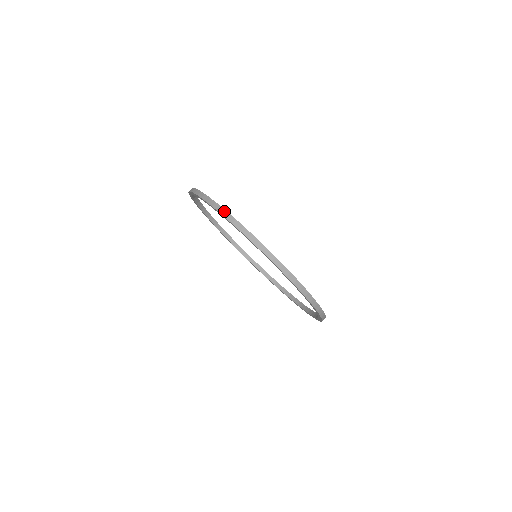
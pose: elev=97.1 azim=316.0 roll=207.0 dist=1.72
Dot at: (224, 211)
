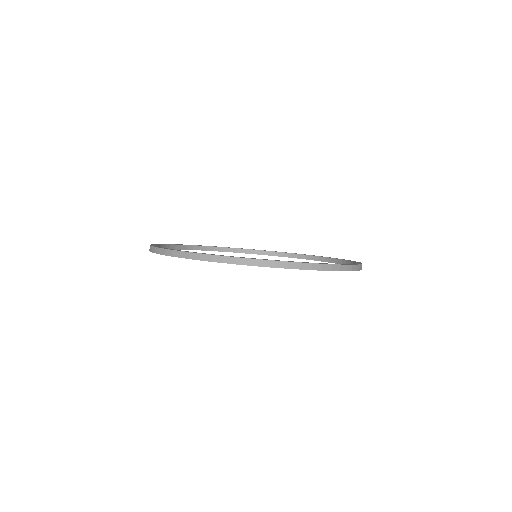
Dot at: occluded
